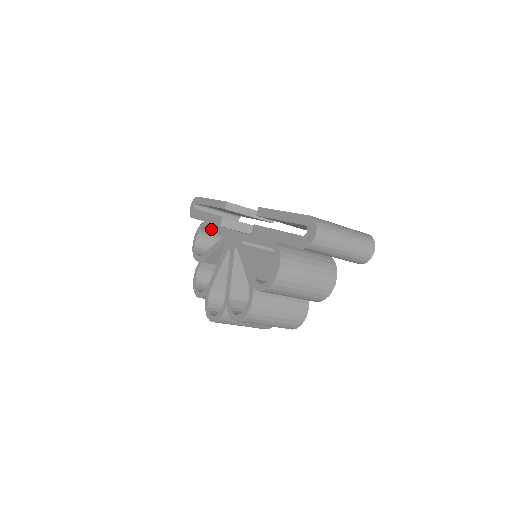
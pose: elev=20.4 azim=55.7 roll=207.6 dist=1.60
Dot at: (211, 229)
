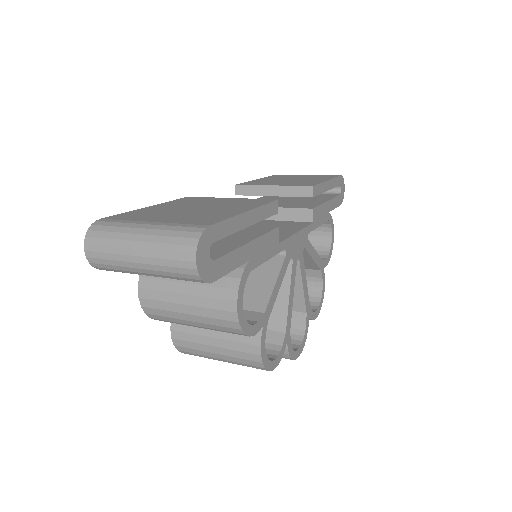
Dot at: occluded
